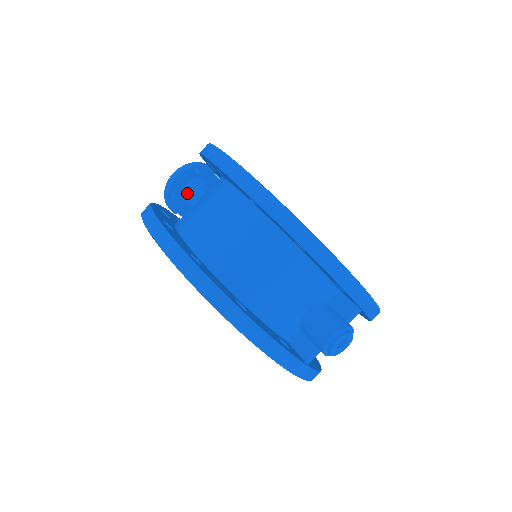
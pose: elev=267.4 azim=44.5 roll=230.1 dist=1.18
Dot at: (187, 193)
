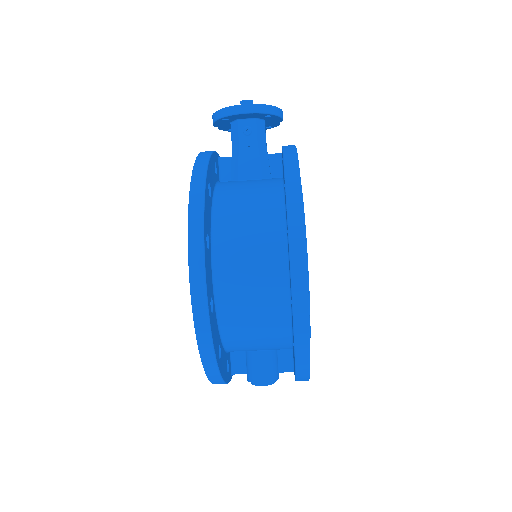
Dot at: (241, 132)
